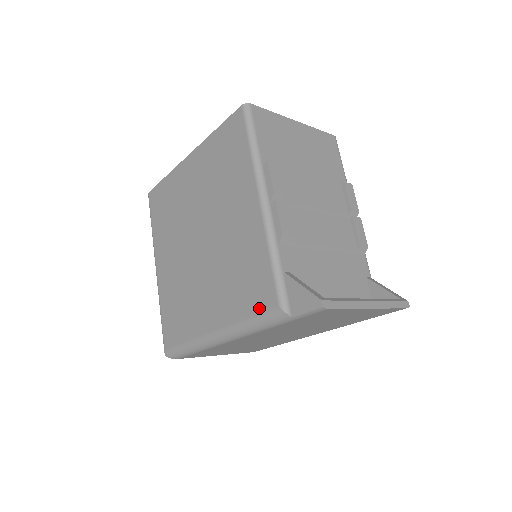
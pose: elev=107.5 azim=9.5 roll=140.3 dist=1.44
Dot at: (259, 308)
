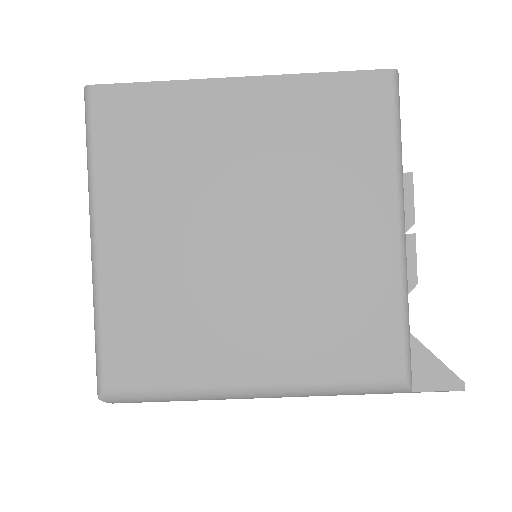
Dot at: (367, 373)
